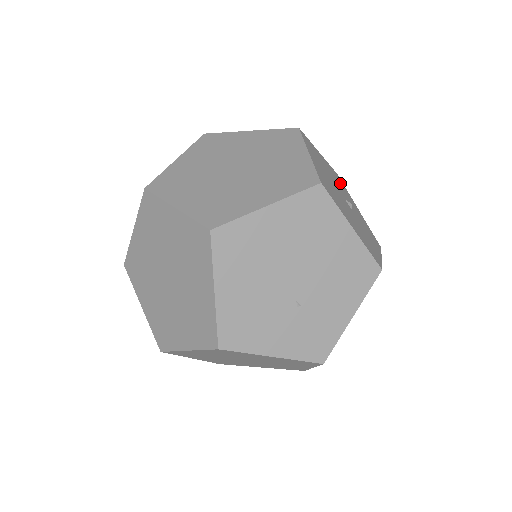
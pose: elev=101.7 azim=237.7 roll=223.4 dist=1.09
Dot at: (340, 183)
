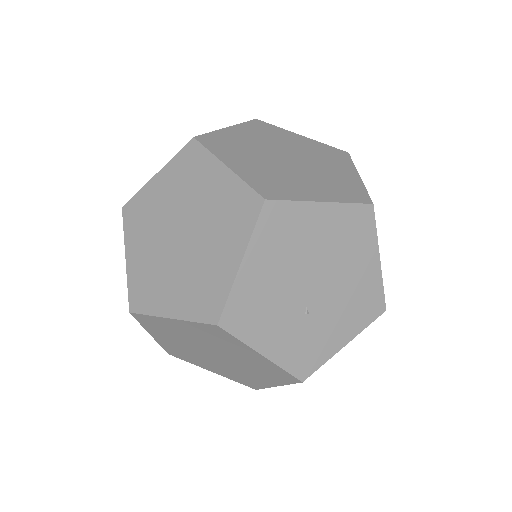
Dot at: occluded
